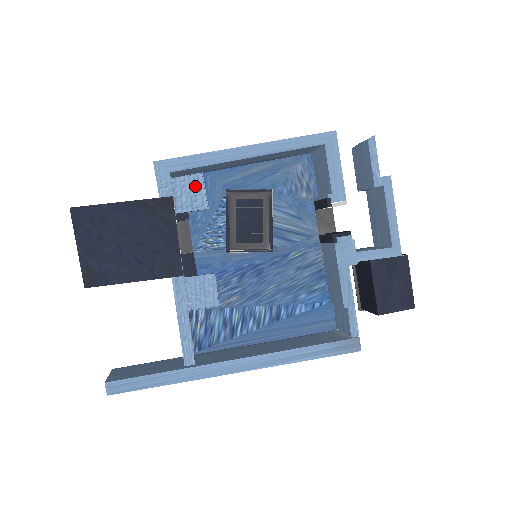
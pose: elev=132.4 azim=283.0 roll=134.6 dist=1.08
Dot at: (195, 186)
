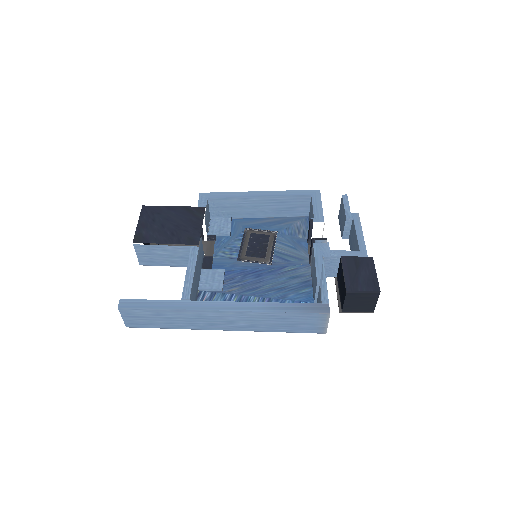
Dot at: (225, 223)
